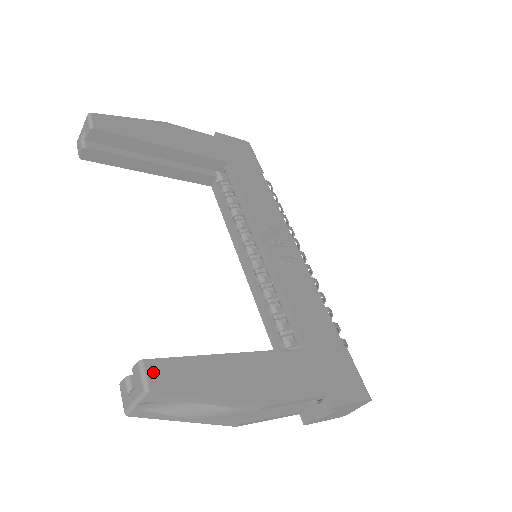
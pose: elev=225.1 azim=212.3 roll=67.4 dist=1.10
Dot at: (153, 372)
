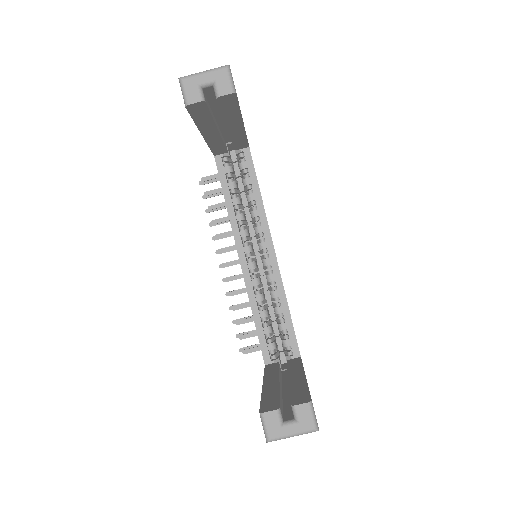
Dot at: (314, 411)
